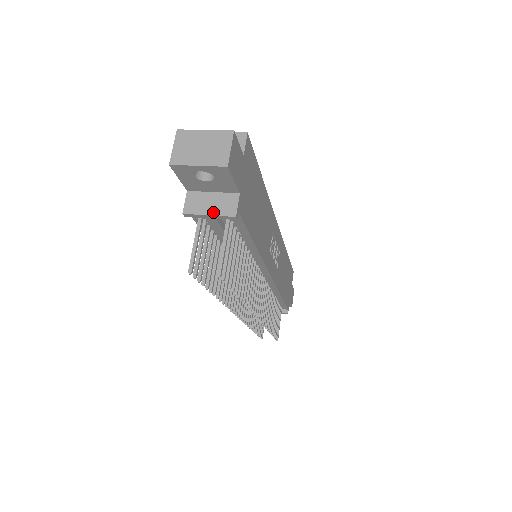
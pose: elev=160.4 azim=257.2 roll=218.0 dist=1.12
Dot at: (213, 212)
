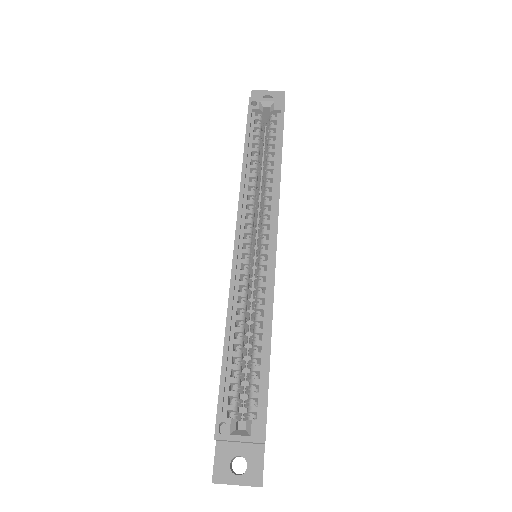
Dot at: occluded
